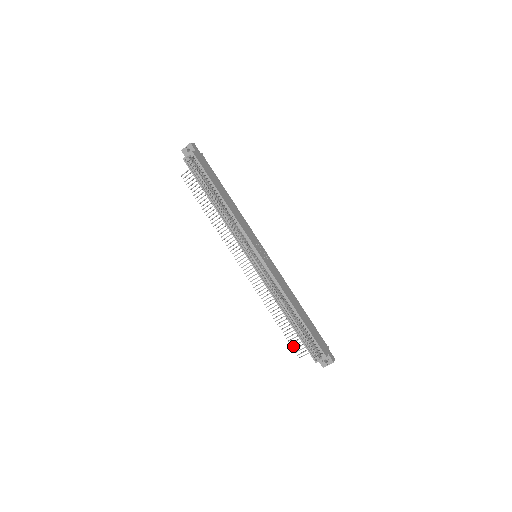
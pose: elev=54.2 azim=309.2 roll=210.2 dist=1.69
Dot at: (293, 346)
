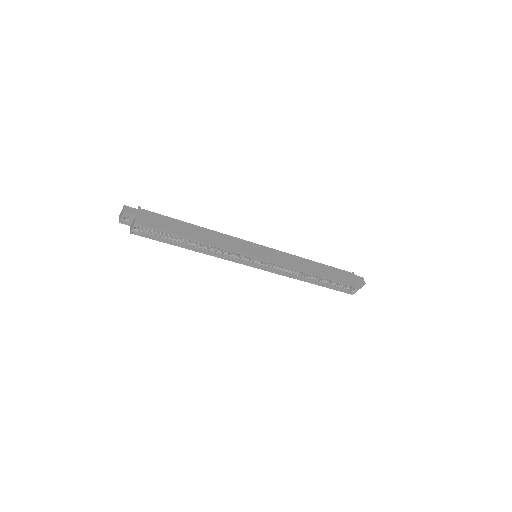
Dot at: occluded
